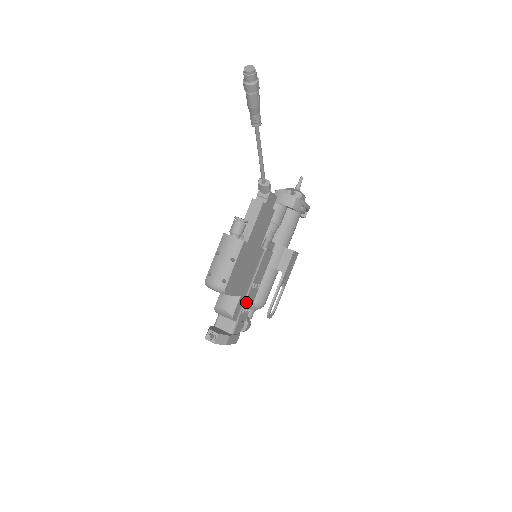
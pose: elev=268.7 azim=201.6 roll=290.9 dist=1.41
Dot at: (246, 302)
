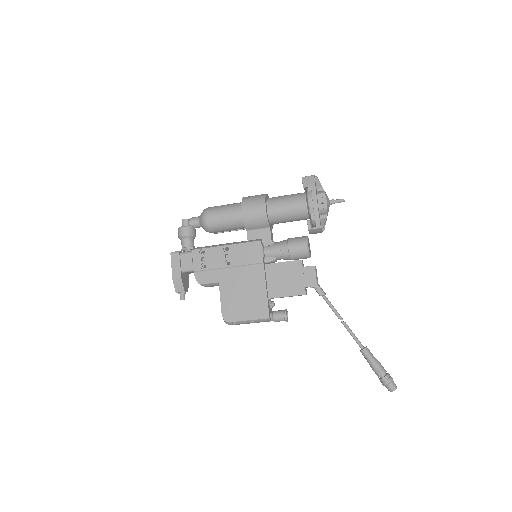
Dot at: occluded
